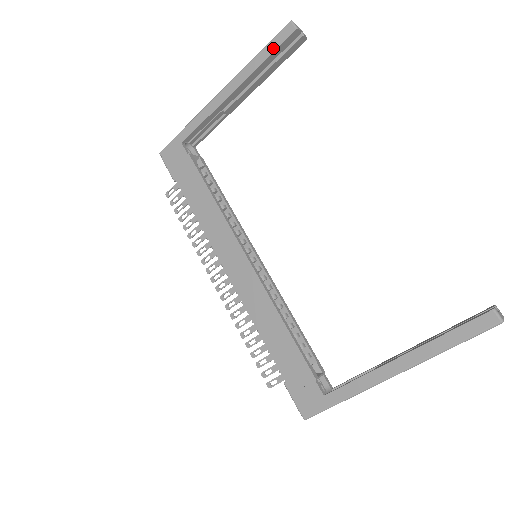
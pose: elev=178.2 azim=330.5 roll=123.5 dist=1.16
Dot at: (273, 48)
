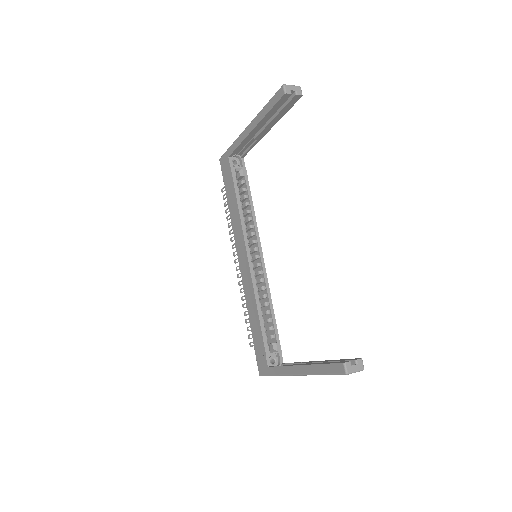
Dot at: (272, 104)
